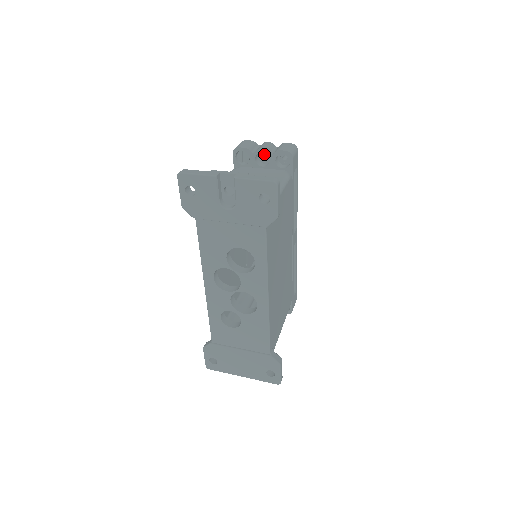
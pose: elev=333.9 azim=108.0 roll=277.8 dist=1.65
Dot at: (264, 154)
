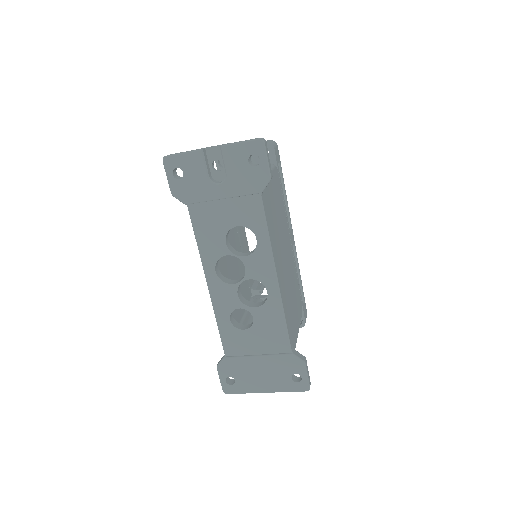
Dot at: occluded
